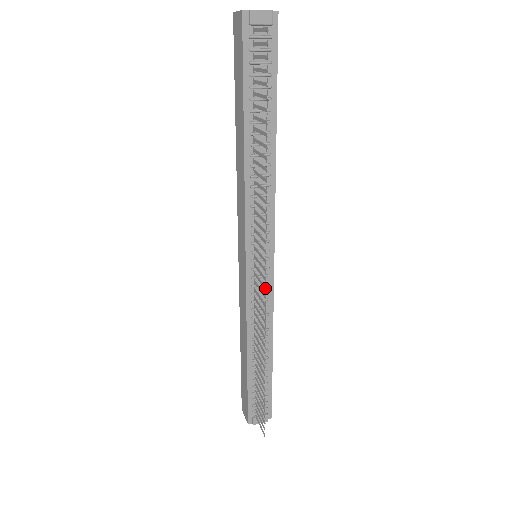
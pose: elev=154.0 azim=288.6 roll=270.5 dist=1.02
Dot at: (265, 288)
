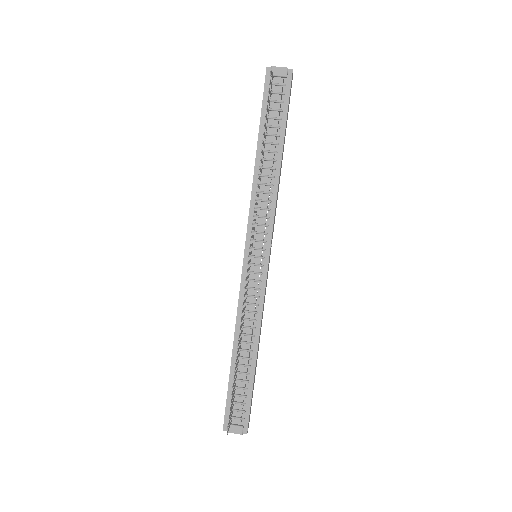
Dot at: occluded
